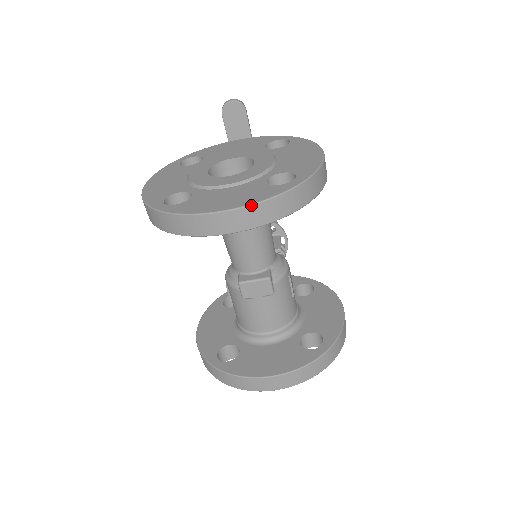
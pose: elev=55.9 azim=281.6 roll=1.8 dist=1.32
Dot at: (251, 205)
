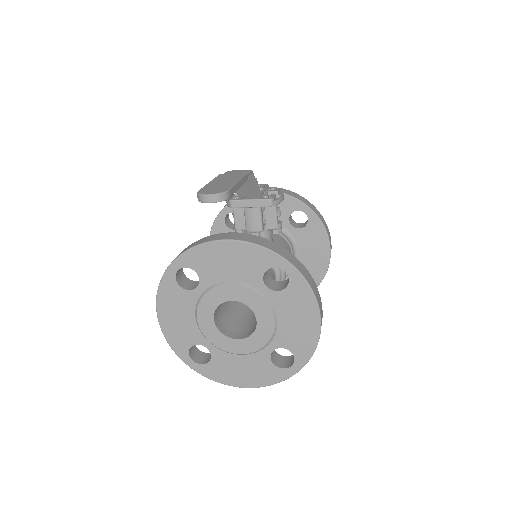
Dot at: occluded
